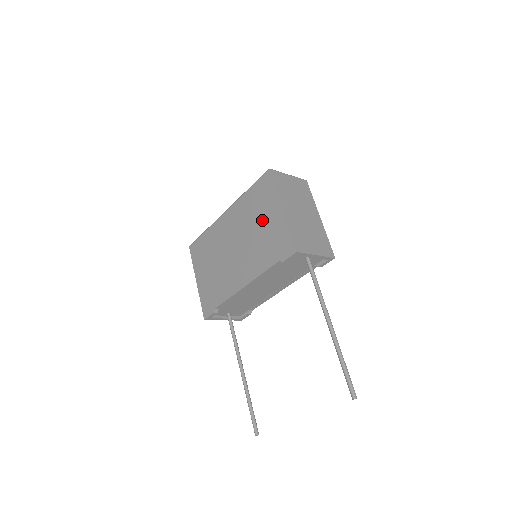
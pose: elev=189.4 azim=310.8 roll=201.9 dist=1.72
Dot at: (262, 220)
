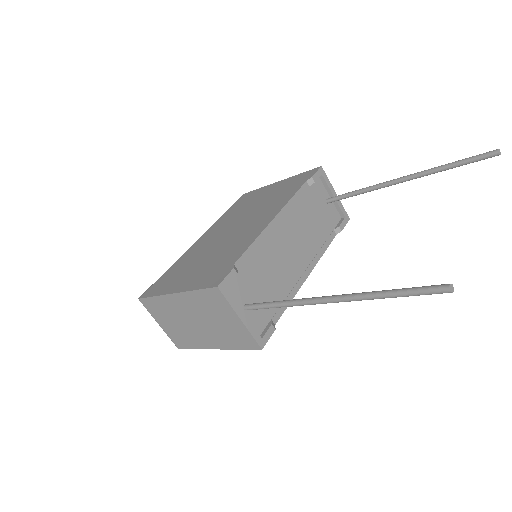
Dot at: (260, 198)
